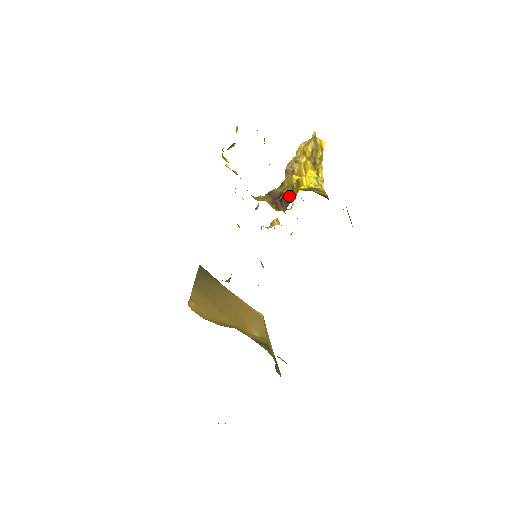
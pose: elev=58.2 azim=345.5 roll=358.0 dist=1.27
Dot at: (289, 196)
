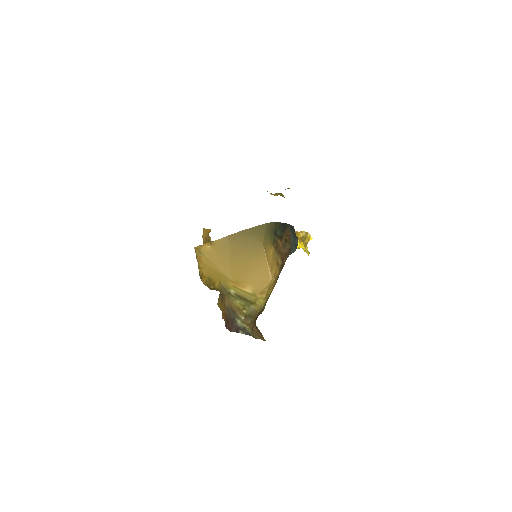
Dot at: occluded
